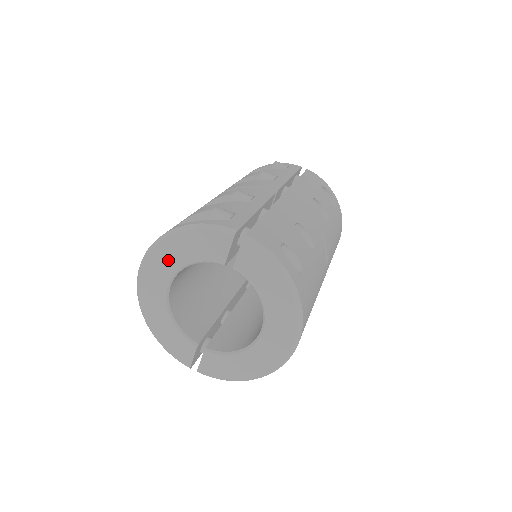
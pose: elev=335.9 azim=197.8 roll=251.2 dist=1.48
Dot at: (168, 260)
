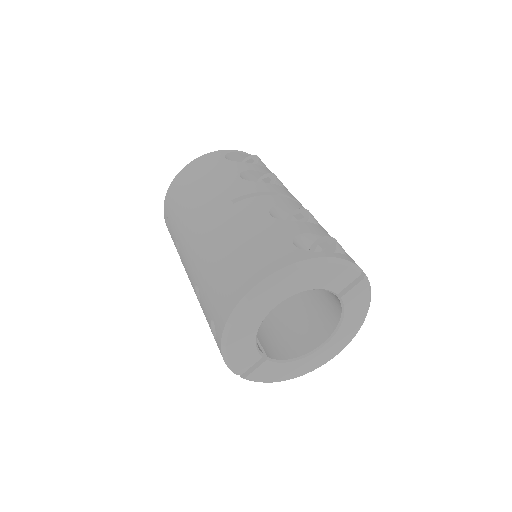
Dot at: (295, 284)
